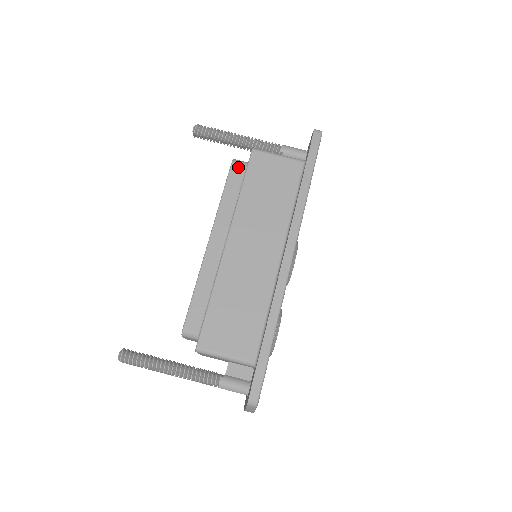
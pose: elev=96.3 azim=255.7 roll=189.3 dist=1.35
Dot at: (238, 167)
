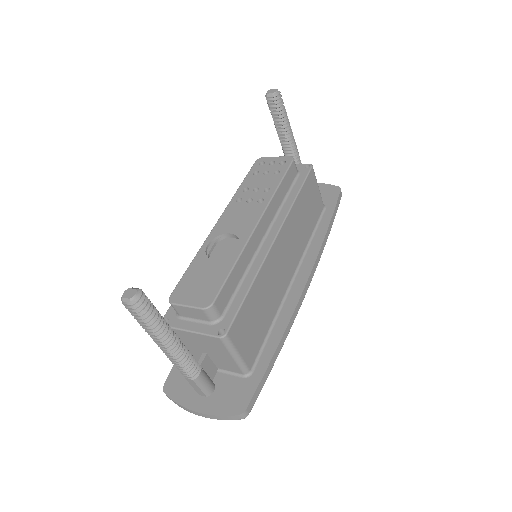
Dot at: (294, 169)
